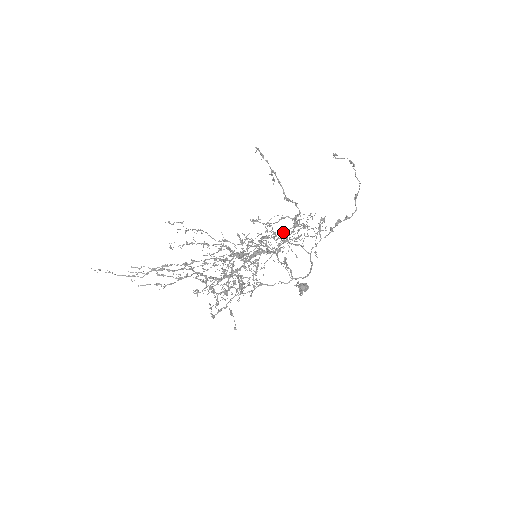
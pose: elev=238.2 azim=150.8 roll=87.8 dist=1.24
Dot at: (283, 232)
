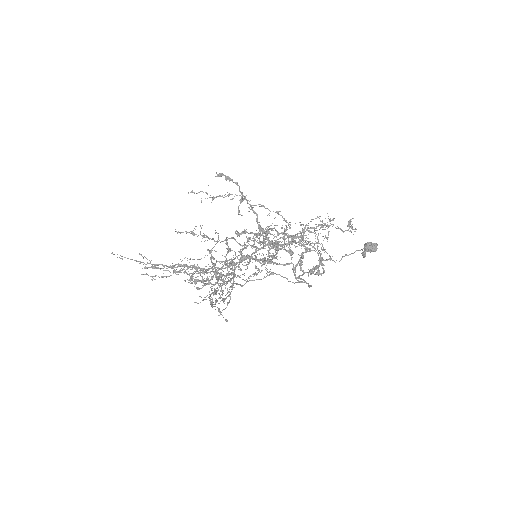
Dot at: (289, 235)
